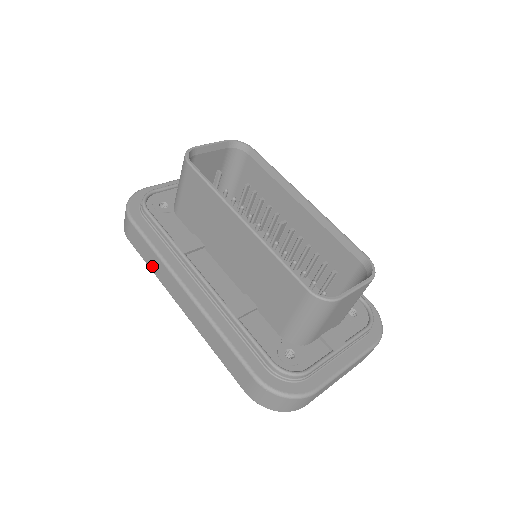
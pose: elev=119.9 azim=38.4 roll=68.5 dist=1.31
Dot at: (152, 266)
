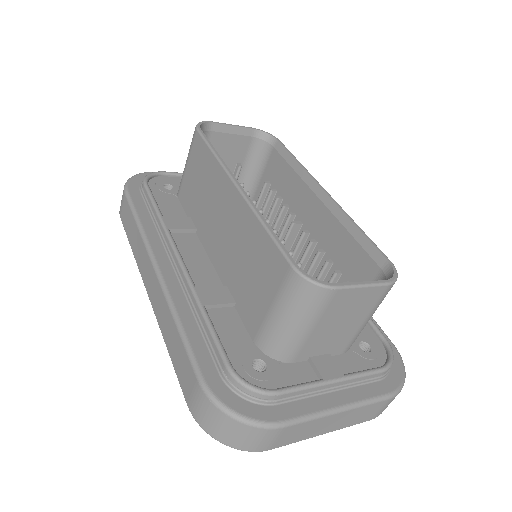
Dot at: (132, 243)
